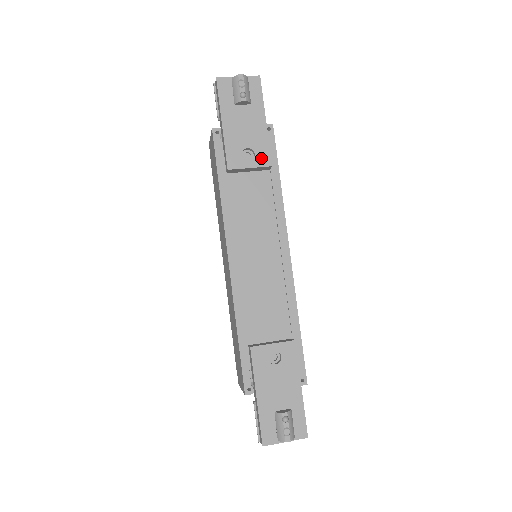
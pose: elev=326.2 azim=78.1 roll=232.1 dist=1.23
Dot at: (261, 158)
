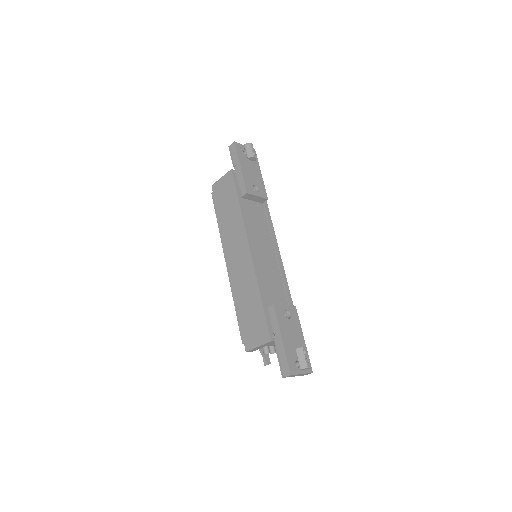
Dot at: (262, 193)
